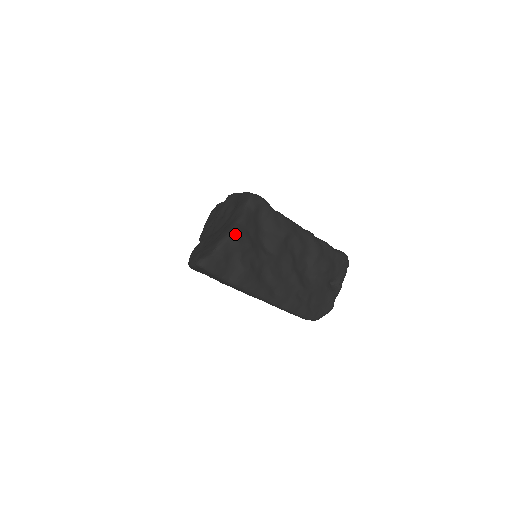
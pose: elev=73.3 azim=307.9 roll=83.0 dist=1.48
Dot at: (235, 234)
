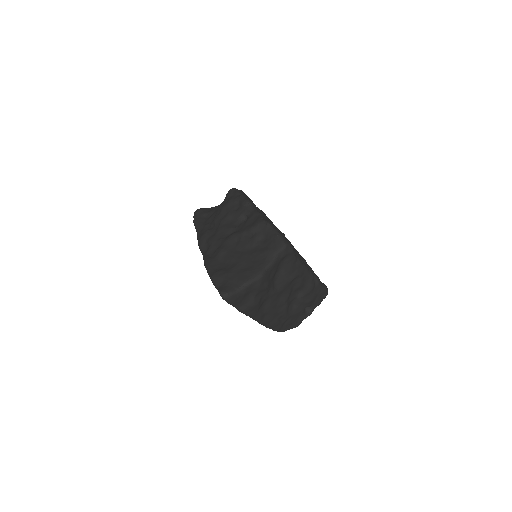
Dot at: (261, 279)
